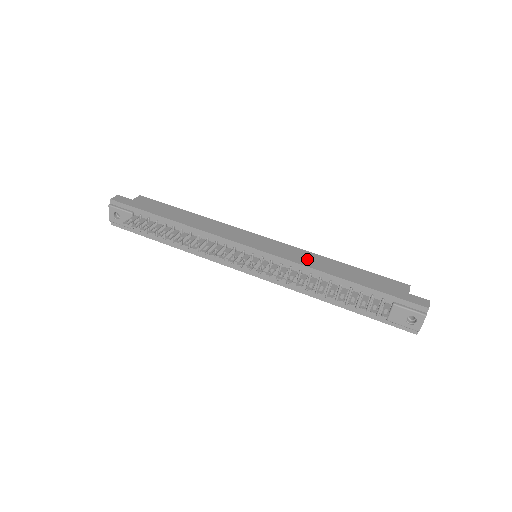
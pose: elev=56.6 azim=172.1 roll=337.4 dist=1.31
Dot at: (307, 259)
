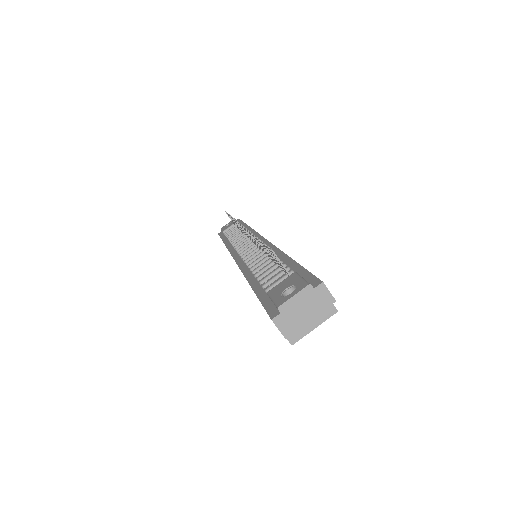
Dot at: occluded
